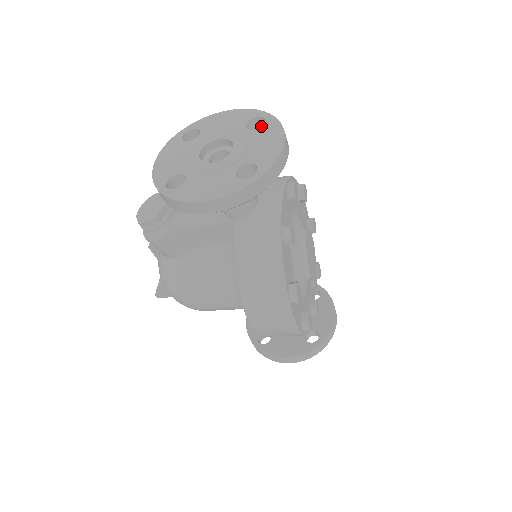
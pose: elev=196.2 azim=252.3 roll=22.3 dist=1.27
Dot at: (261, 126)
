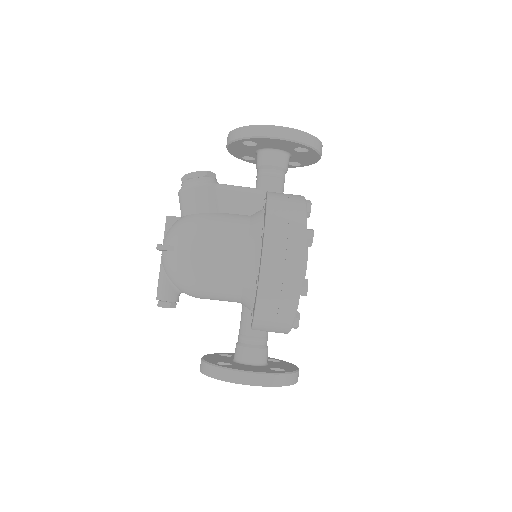
Dot at: (295, 162)
